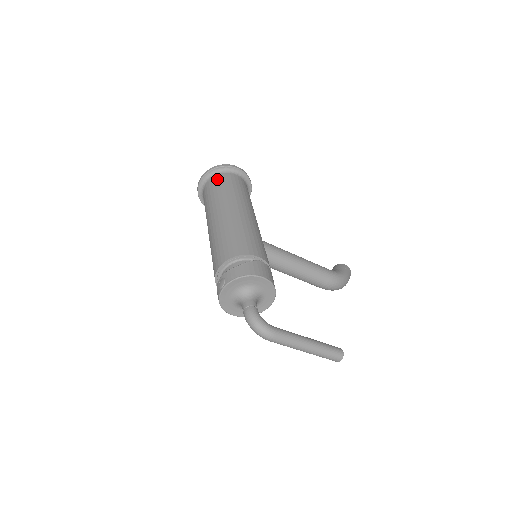
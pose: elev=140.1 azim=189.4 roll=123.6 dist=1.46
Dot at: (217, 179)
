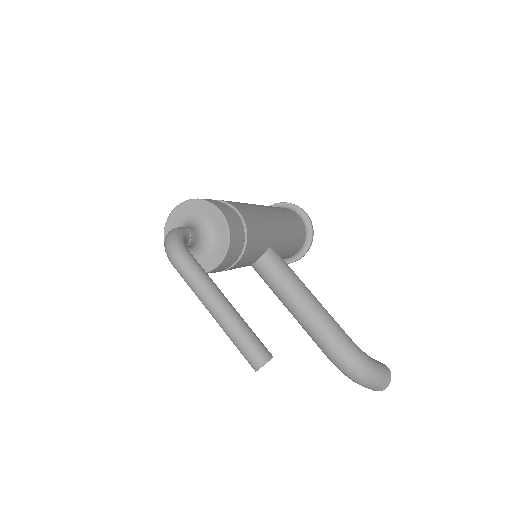
Dot at: occluded
